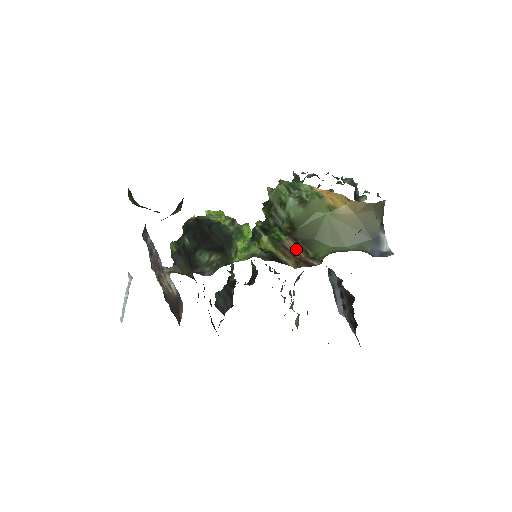
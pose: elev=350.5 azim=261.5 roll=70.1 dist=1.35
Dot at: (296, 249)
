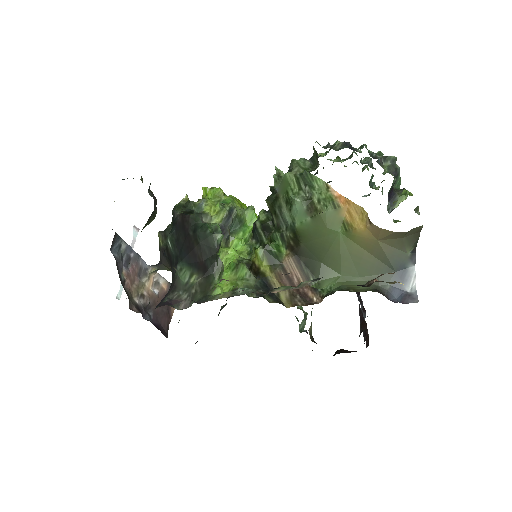
Dot at: (296, 272)
